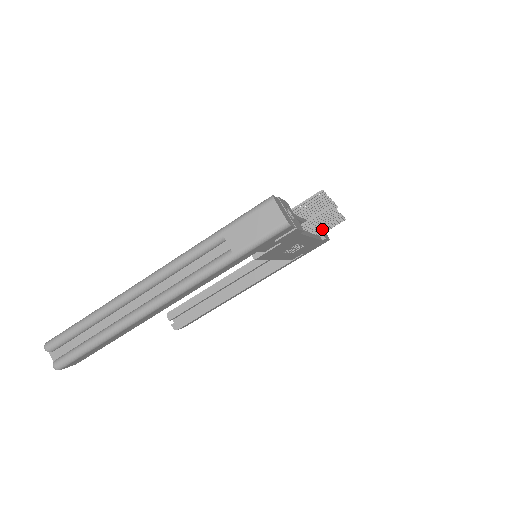
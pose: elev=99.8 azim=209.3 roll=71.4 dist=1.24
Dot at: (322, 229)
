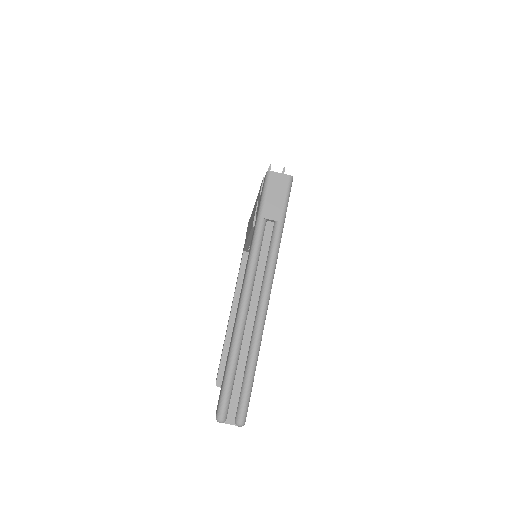
Dot at: occluded
